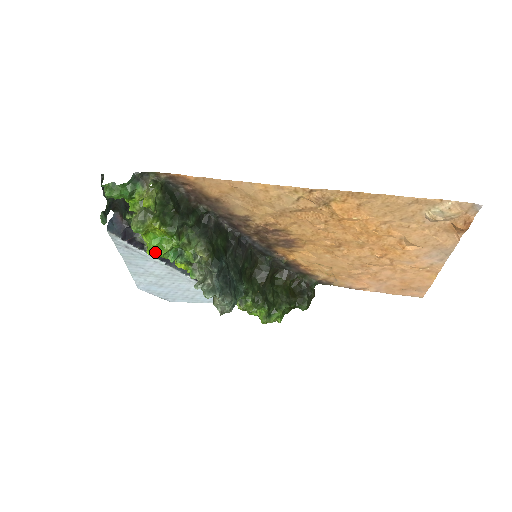
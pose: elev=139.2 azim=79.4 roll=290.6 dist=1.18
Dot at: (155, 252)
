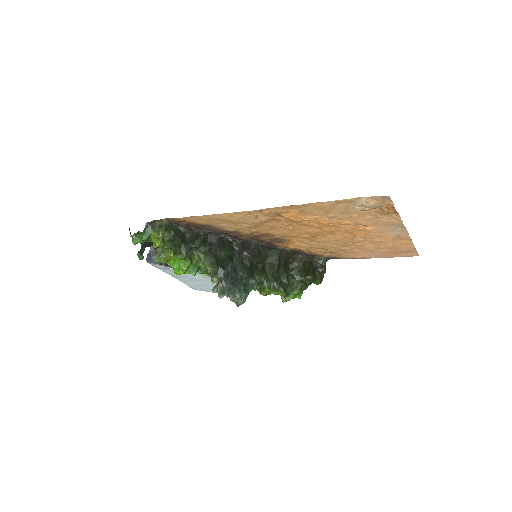
Dot at: (178, 272)
